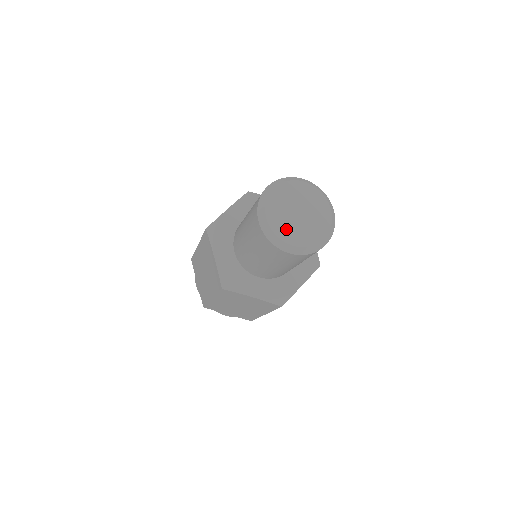
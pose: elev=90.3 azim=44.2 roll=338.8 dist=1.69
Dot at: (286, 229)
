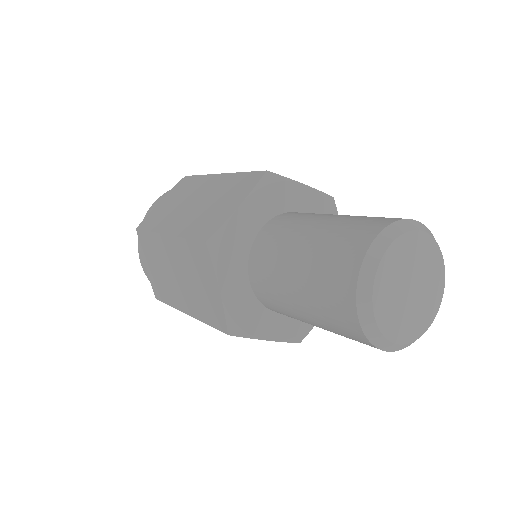
Dot at: (394, 320)
